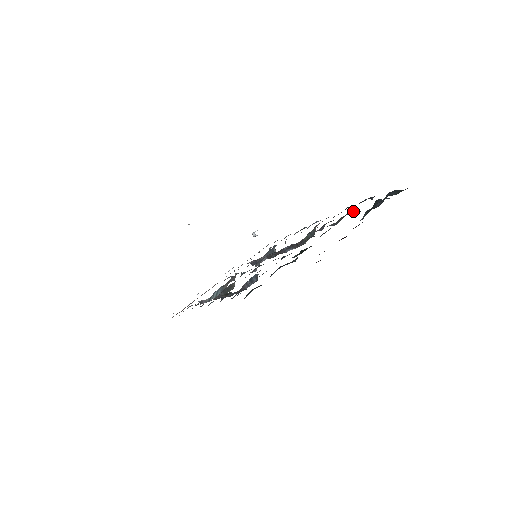
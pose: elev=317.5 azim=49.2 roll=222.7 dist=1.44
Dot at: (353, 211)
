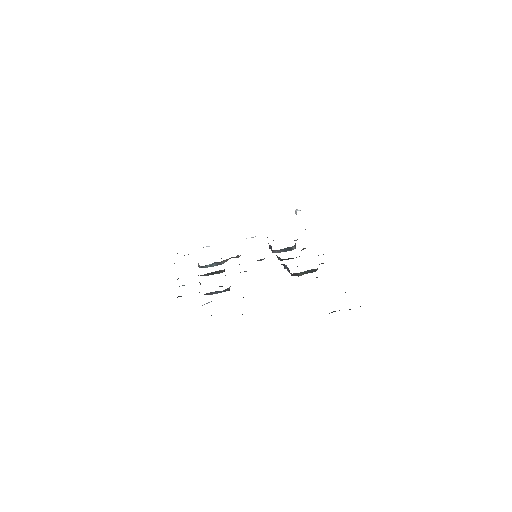
Dot at: occluded
